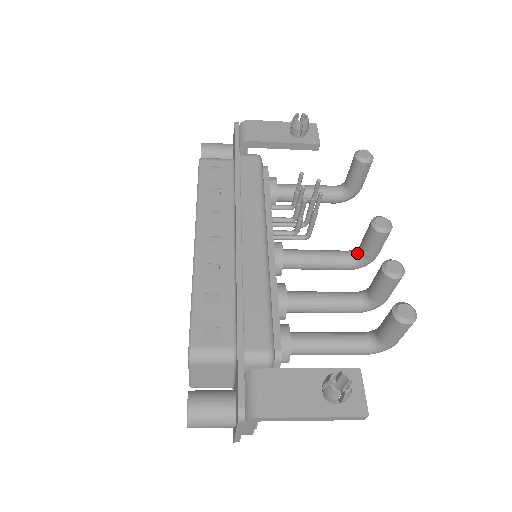
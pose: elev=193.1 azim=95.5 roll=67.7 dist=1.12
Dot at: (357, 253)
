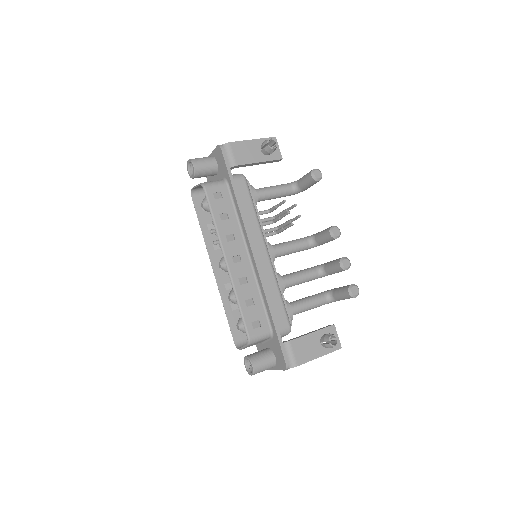
Dot at: (314, 241)
